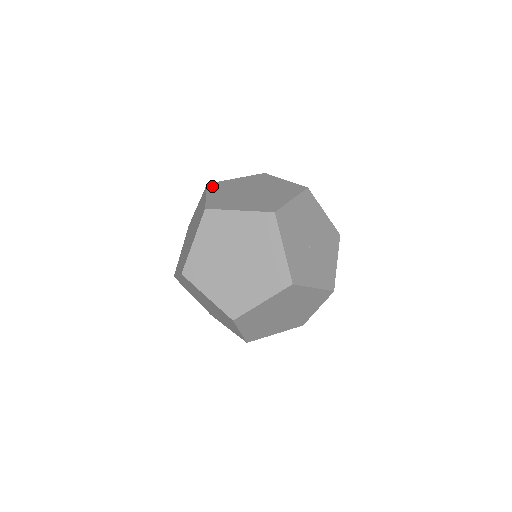
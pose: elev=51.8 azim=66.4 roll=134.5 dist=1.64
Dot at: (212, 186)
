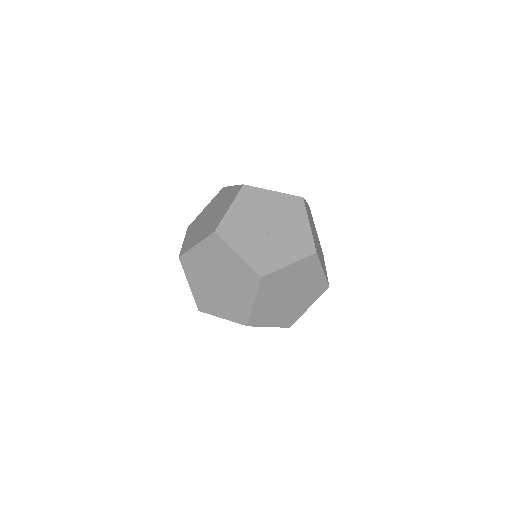
Dot at: (189, 228)
